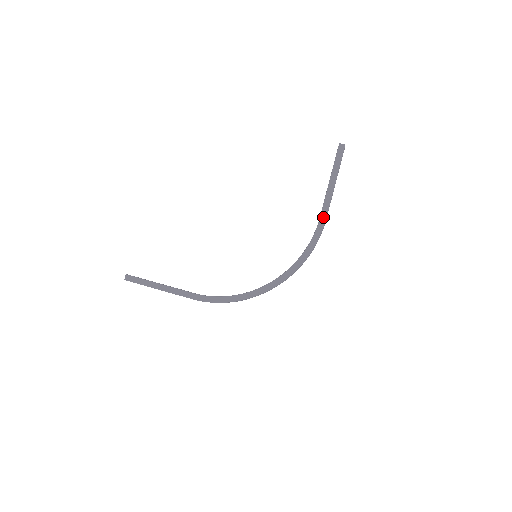
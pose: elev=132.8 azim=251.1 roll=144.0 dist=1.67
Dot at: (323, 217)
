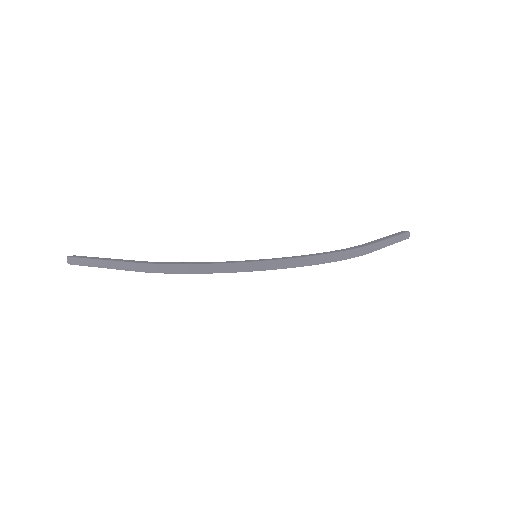
Dot at: (368, 244)
